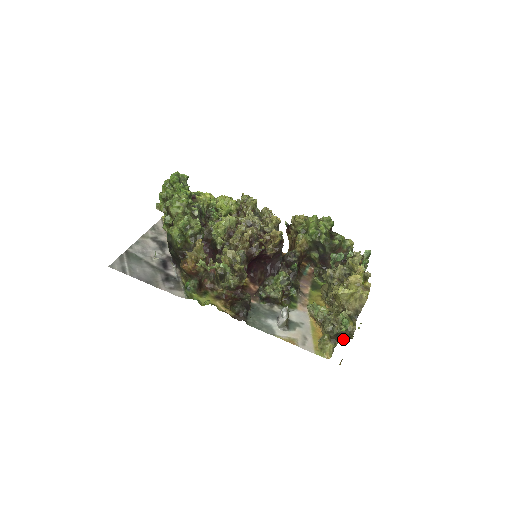
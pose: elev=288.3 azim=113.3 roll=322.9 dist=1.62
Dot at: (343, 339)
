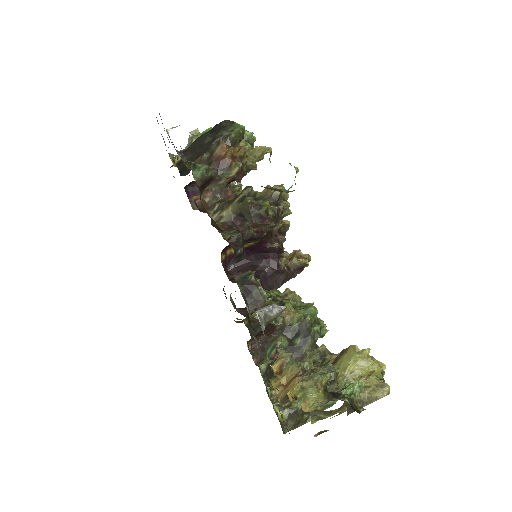
Dot at: occluded
